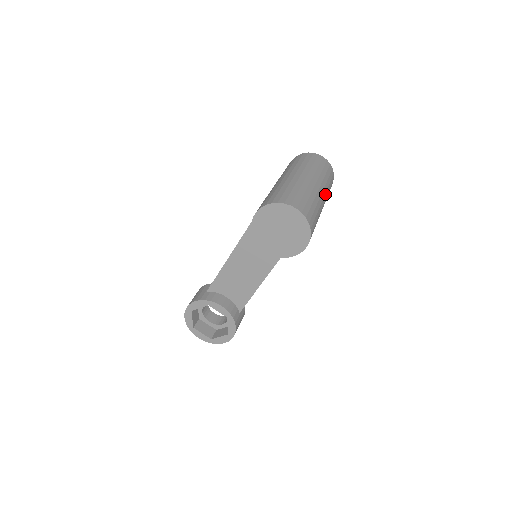
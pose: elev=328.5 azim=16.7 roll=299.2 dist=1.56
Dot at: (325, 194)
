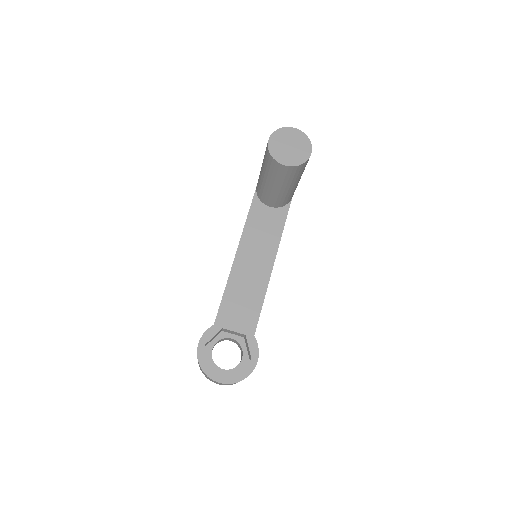
Dot at: occluded
